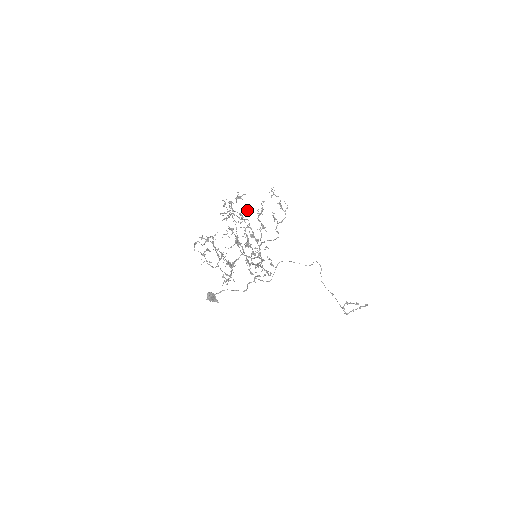
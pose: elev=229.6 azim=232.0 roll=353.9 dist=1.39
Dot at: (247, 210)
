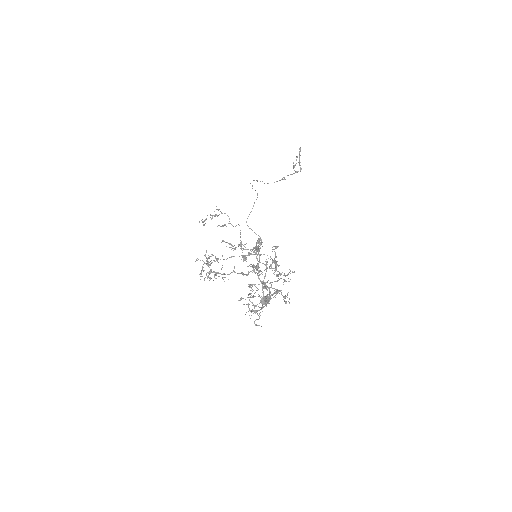
Dot at: (206, 250)
